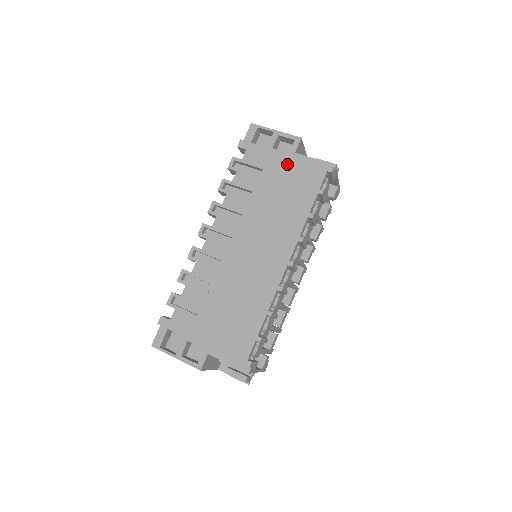
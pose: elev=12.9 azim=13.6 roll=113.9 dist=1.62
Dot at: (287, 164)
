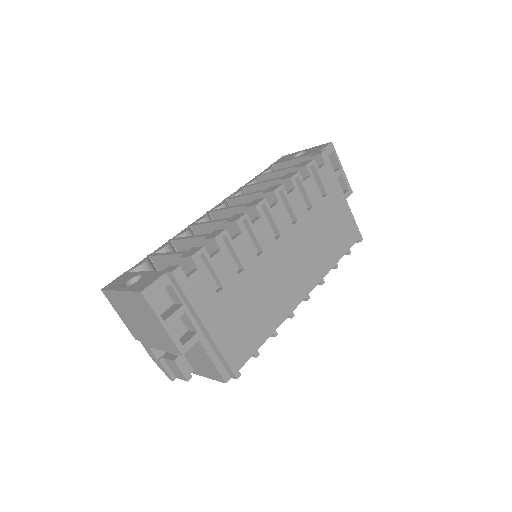
Dot at: (342, 207)
